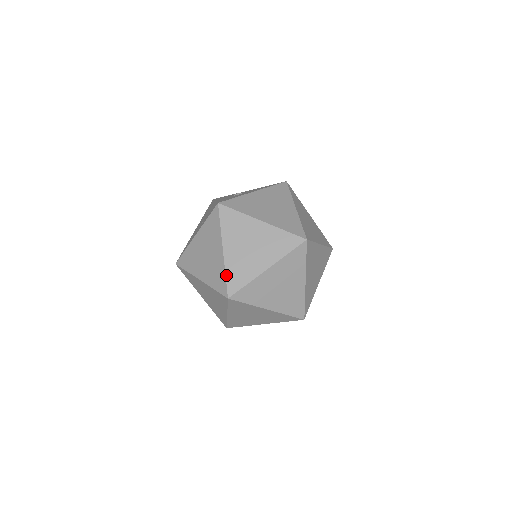
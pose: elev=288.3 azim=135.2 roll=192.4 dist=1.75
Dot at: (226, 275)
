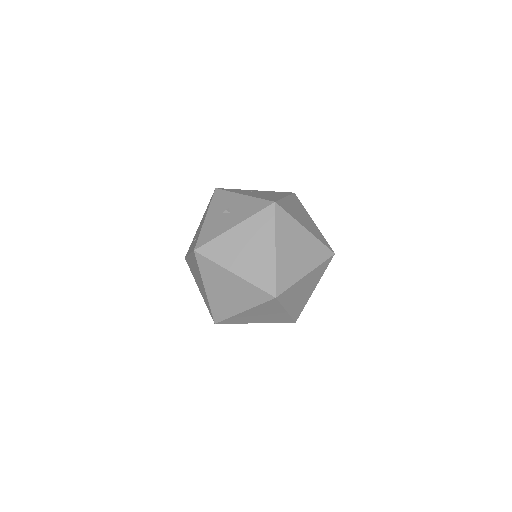
Dot at: (210, 308)
